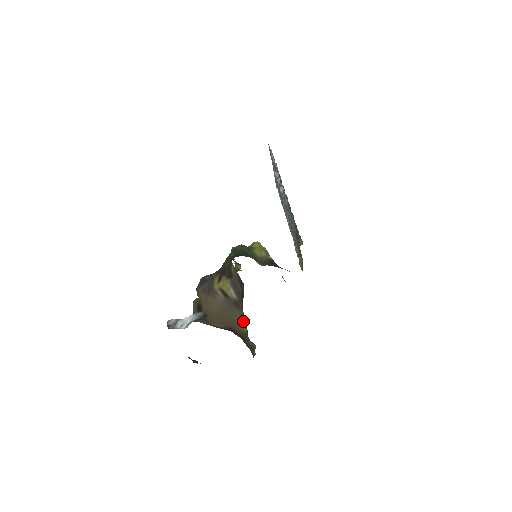
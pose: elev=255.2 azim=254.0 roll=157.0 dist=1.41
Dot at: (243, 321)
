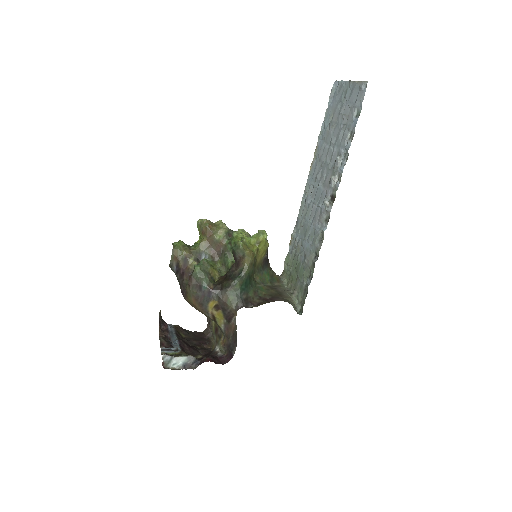
Dot at: occluded
